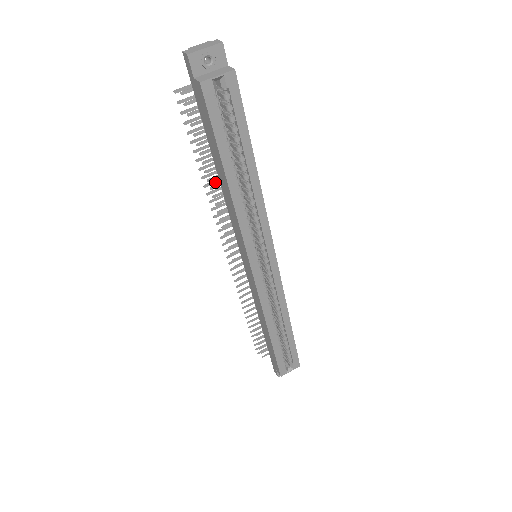
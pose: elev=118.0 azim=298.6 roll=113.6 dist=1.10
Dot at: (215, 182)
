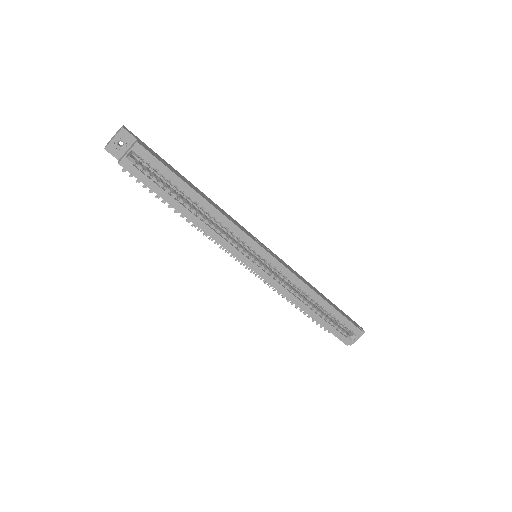
Dot at: occluded
